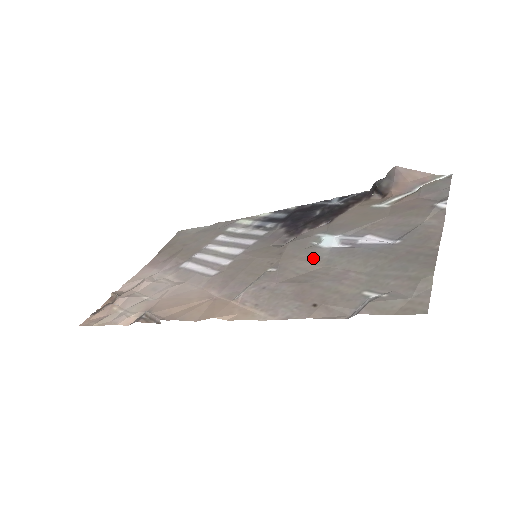
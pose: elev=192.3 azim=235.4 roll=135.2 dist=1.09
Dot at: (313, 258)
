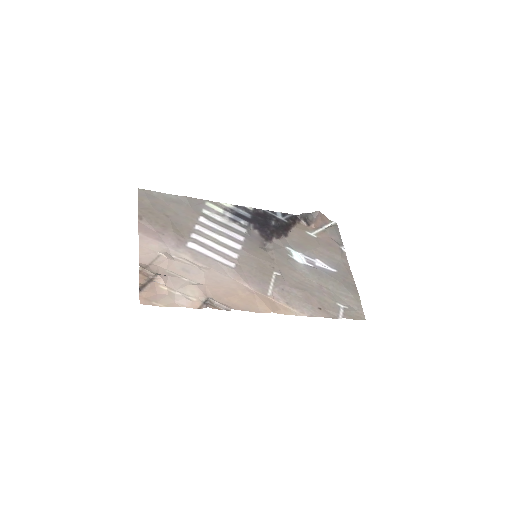
Dot at: (297, 270)
